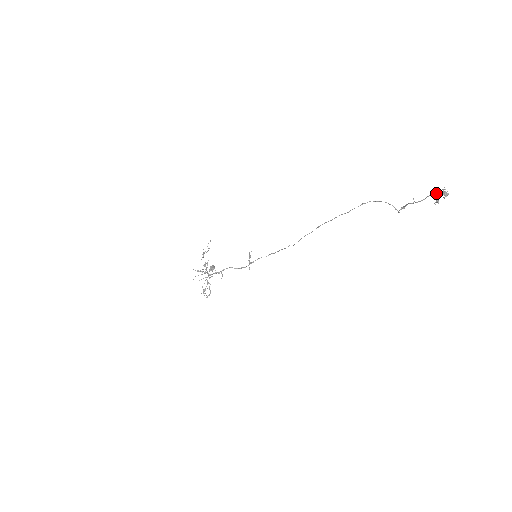
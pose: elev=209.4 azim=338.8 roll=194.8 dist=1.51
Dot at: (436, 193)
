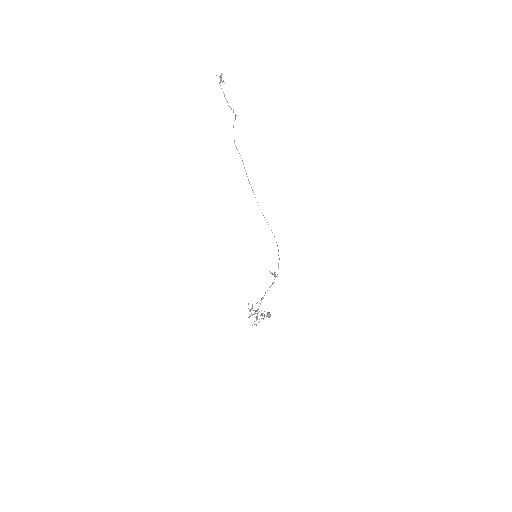
Dot at: (220, 82)
